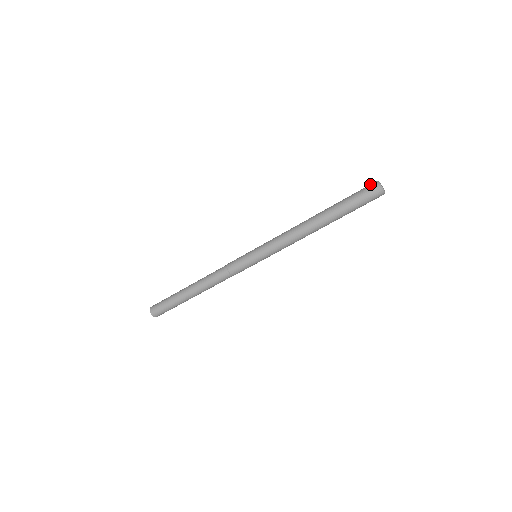
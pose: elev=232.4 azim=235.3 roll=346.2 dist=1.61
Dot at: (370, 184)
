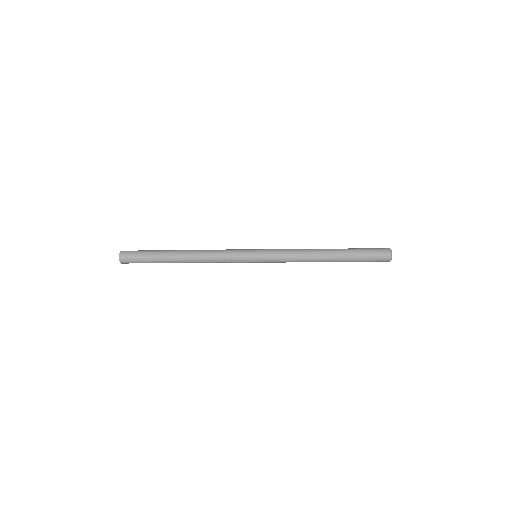
Dot at: (383, 248)
